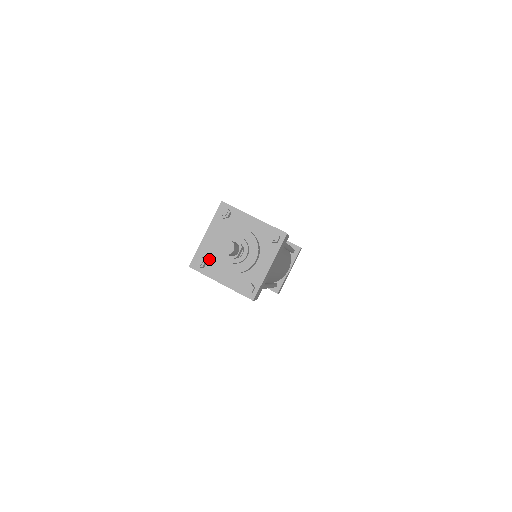
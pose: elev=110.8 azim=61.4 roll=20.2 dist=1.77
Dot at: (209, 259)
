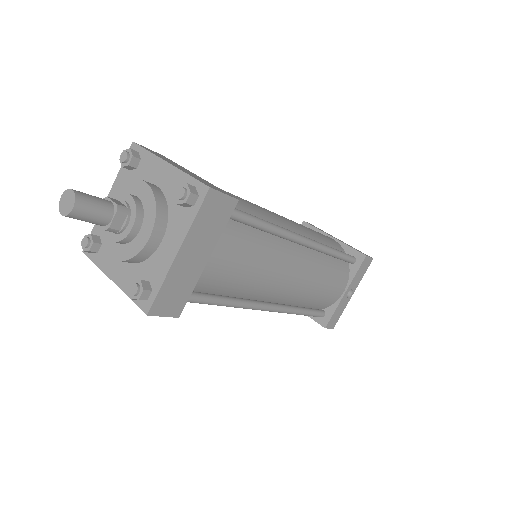
Dot at: occluded
